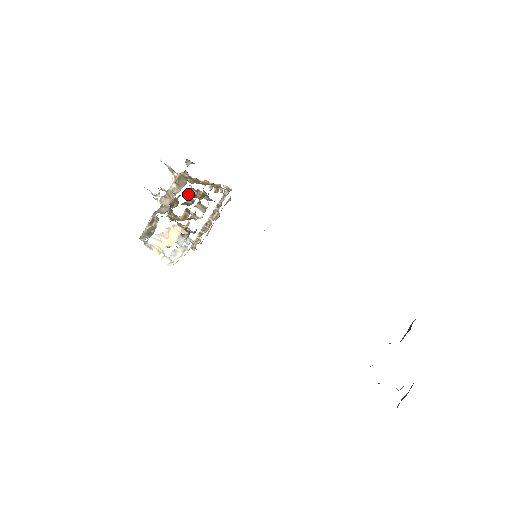
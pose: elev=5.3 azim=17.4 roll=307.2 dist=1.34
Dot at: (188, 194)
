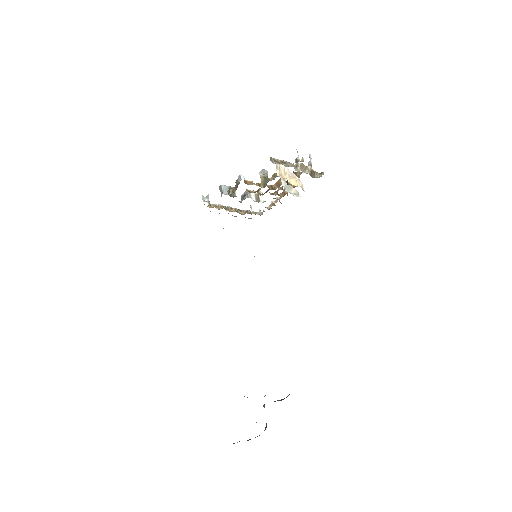
Dot at: (287, 183)
